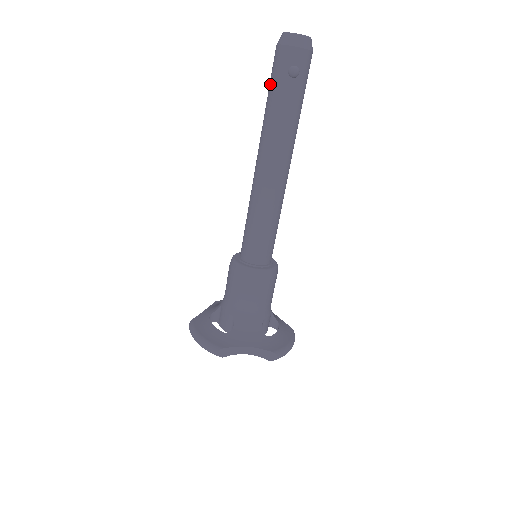
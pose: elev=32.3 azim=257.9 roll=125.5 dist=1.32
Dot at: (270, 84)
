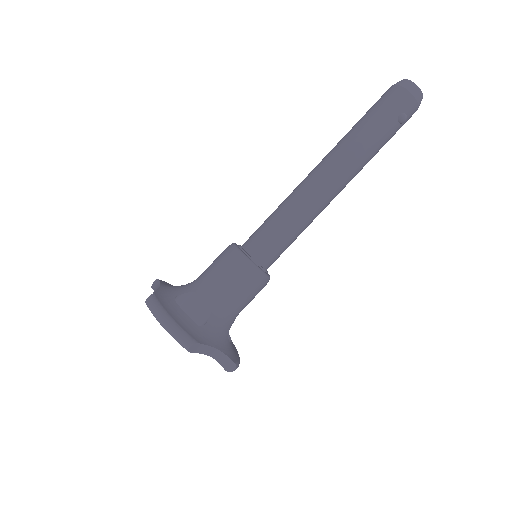
Dot at: (375, 112)
